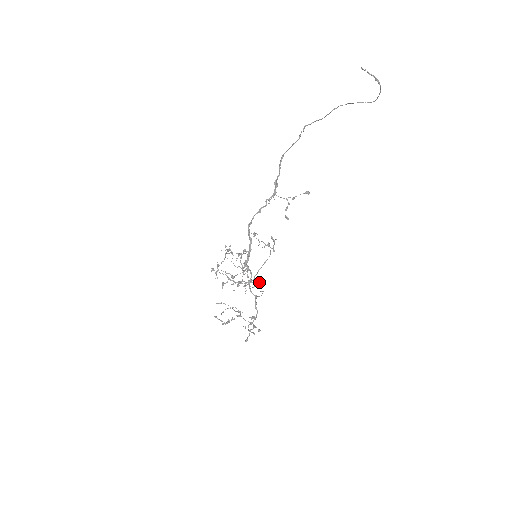
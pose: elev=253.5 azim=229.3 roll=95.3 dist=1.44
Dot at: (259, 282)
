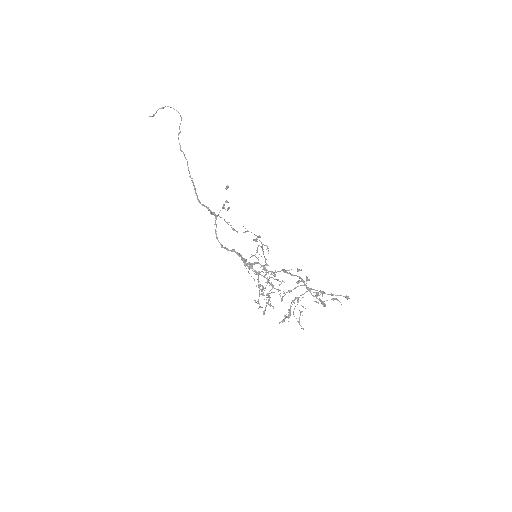
Dot at: occluded
